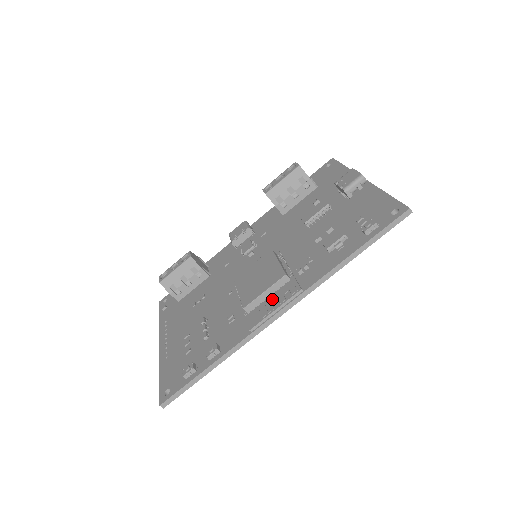
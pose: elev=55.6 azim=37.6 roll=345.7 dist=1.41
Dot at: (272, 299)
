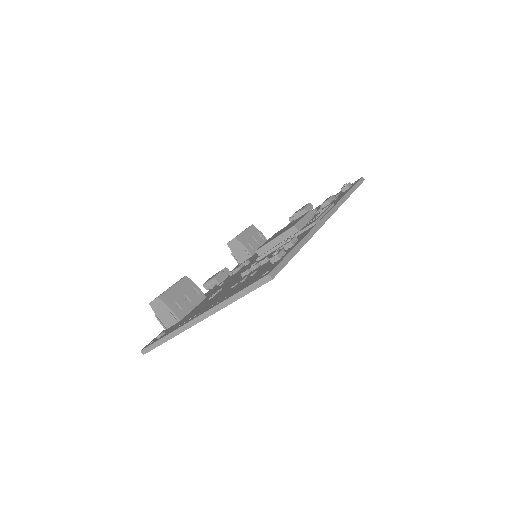
Dot at: (312, 219)
